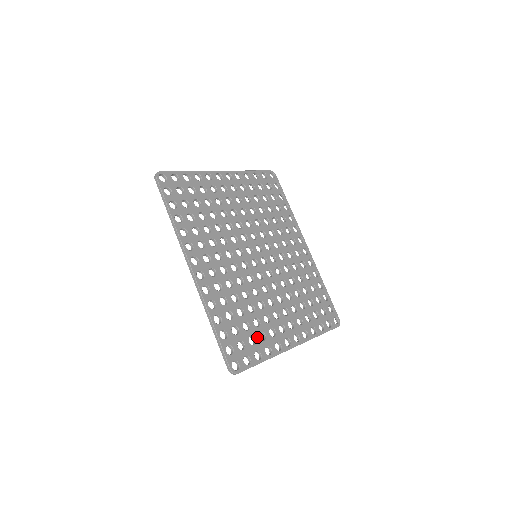
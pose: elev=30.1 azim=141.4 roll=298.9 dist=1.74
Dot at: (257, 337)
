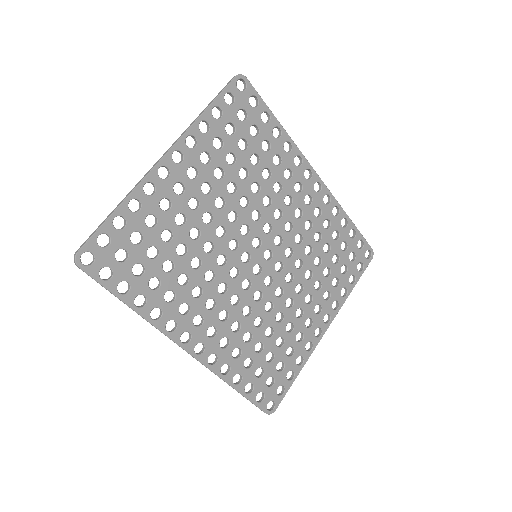
Dot at: (284, 358)
